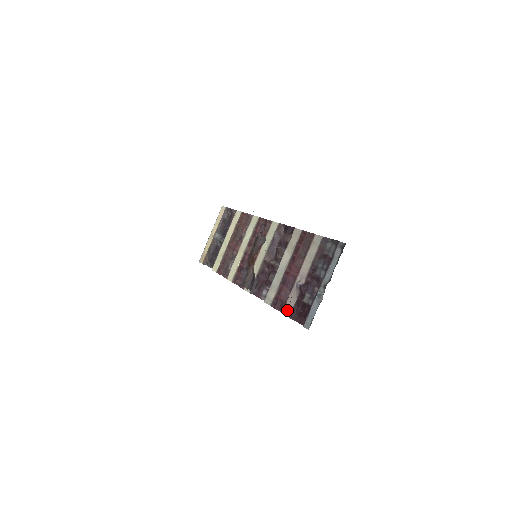
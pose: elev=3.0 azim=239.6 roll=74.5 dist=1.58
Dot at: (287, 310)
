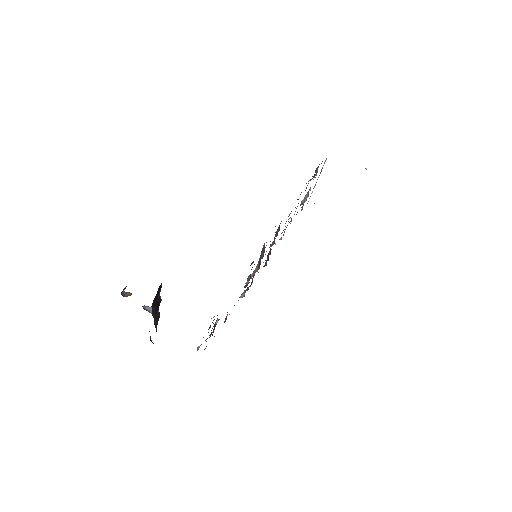
Dot at: occluded
